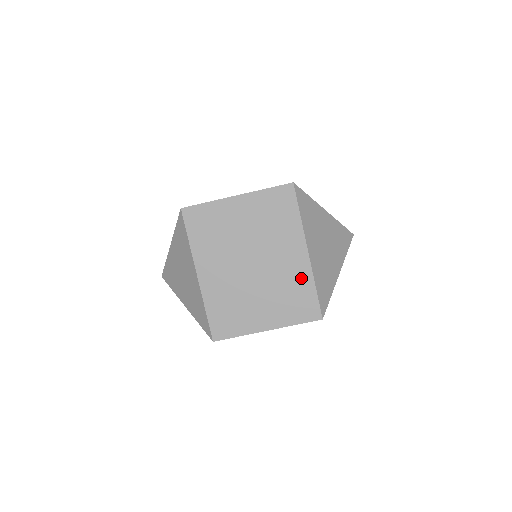
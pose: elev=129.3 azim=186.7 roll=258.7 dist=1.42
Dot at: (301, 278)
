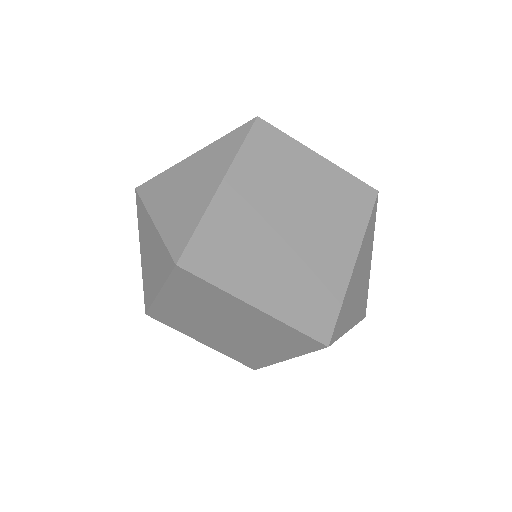
Dot at: (333, 281)
